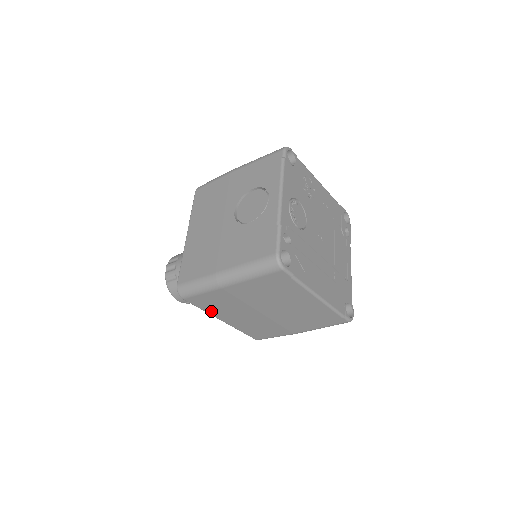
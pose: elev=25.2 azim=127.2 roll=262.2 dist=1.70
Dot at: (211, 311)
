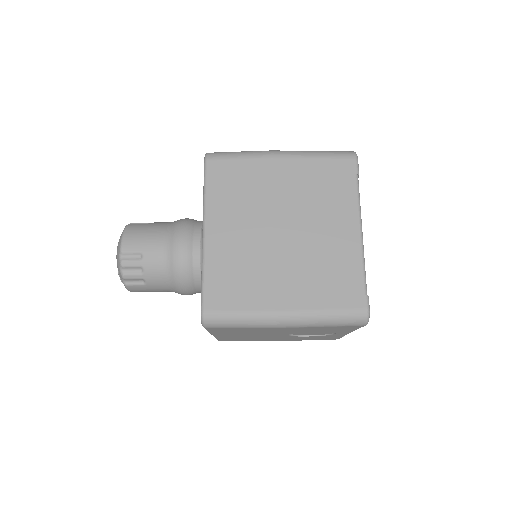
Dot at: (214, 200)
